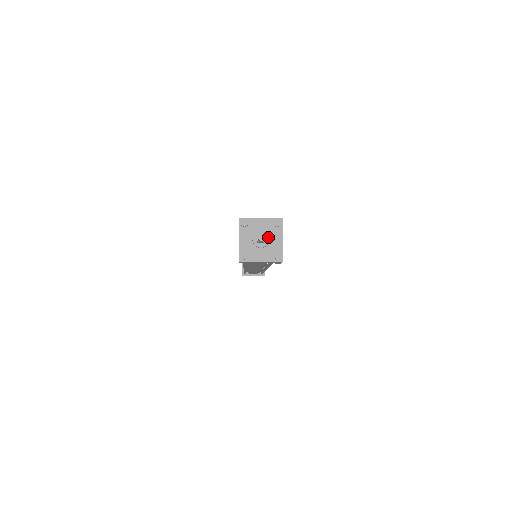
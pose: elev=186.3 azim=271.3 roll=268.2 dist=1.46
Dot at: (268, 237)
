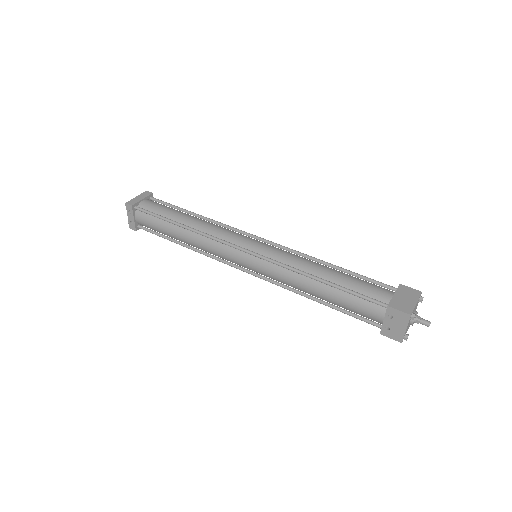
Dot at: occluded
